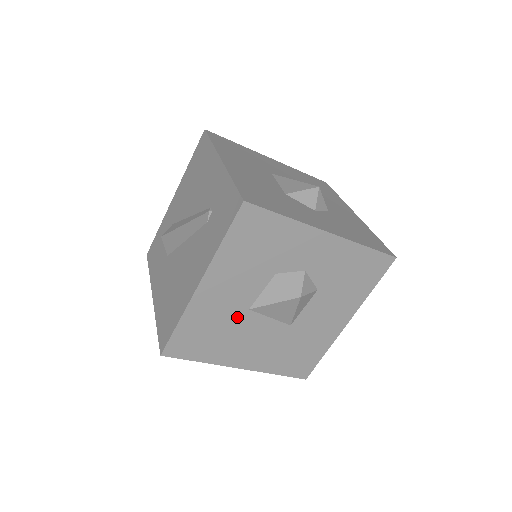
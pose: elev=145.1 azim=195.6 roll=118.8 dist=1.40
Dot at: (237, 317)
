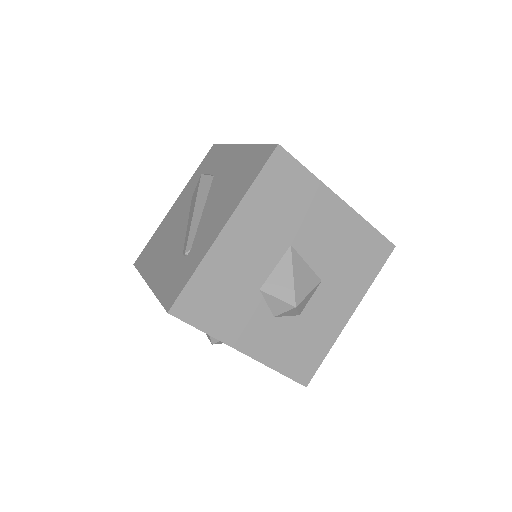
Dot at: occluded
